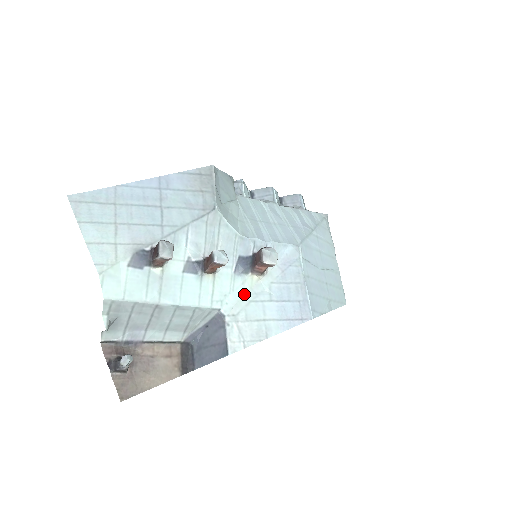
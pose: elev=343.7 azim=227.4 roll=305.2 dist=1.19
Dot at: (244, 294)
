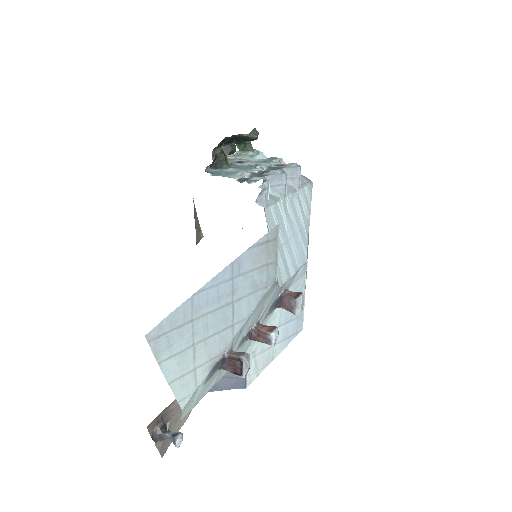
Dot at: occluded
